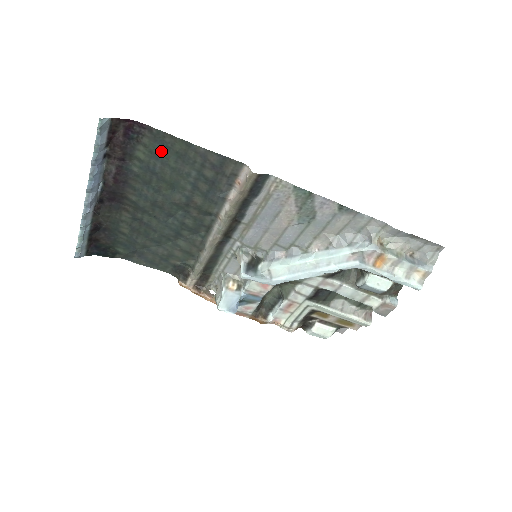
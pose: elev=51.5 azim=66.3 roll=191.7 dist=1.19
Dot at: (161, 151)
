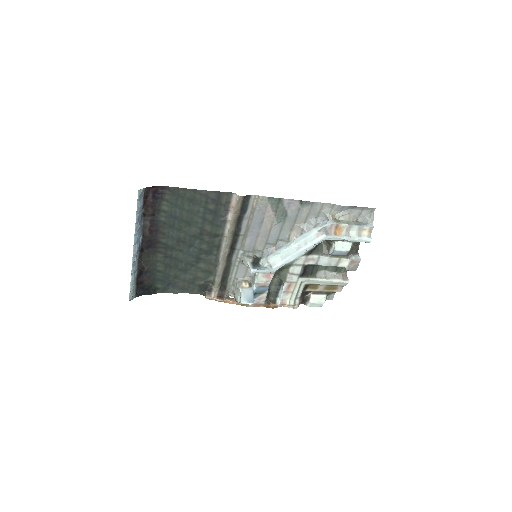
Dot at: (178, 201)
